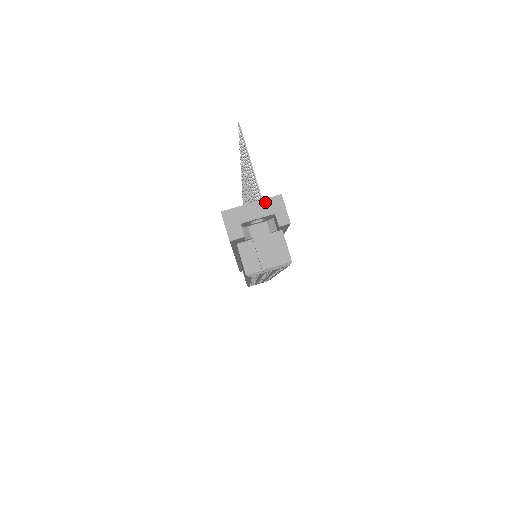
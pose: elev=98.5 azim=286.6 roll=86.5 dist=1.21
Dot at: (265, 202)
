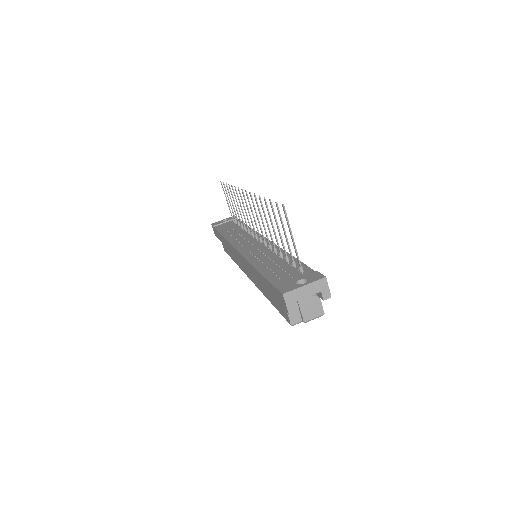
Dot at: (314, 284)
